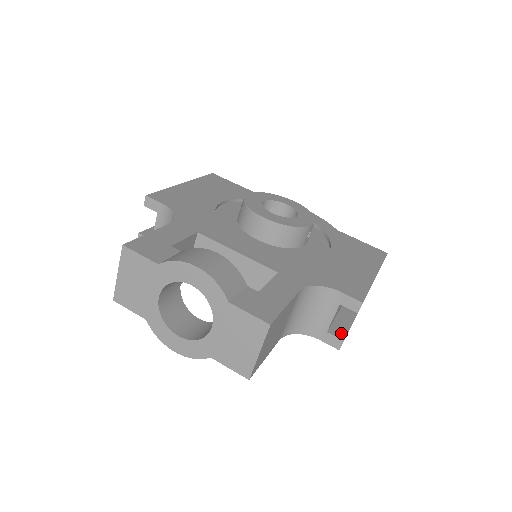
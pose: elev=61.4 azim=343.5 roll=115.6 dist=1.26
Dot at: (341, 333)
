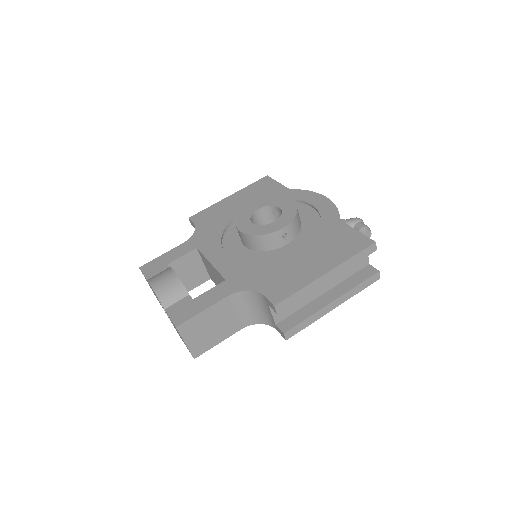
Dot at: (288, 326)
